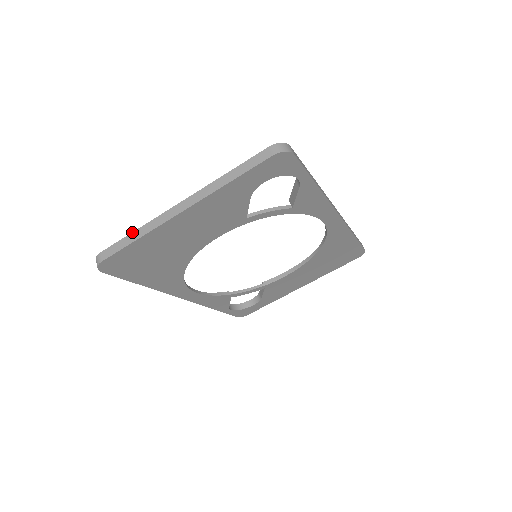
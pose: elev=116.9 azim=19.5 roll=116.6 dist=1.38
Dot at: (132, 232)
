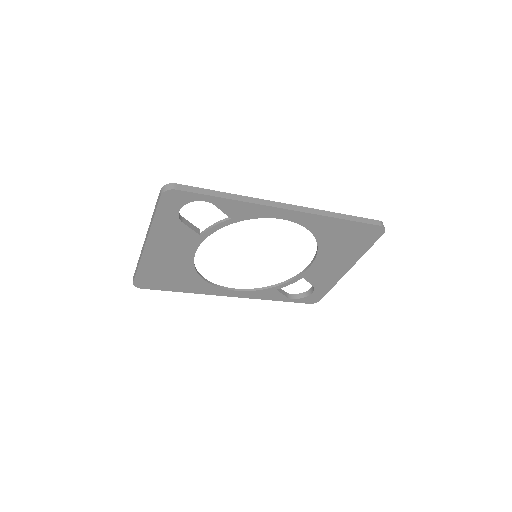
Dot at: (138, 262)
